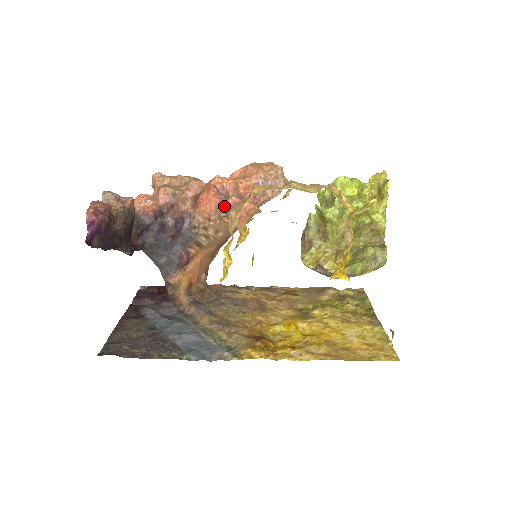
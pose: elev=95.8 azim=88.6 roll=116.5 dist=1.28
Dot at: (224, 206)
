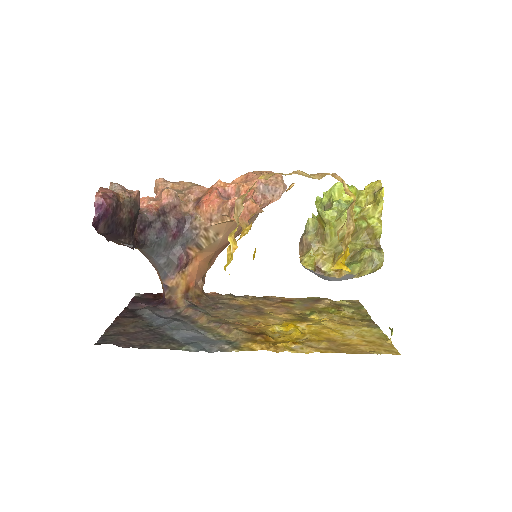
Dot at: (227, 205)
